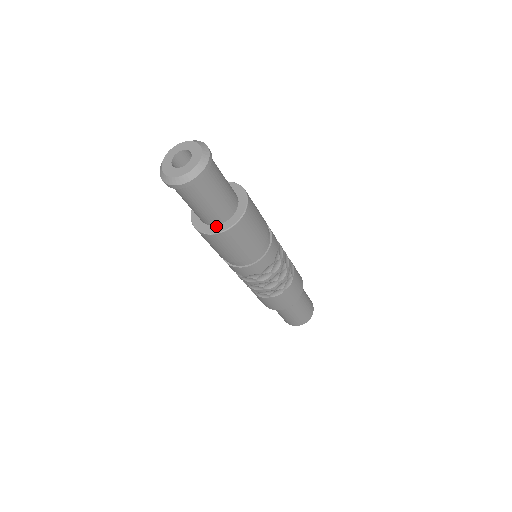
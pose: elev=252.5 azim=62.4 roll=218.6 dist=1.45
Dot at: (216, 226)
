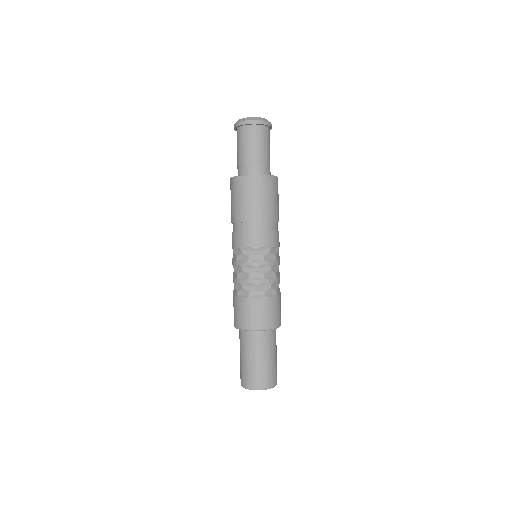
Dot at: occluded
